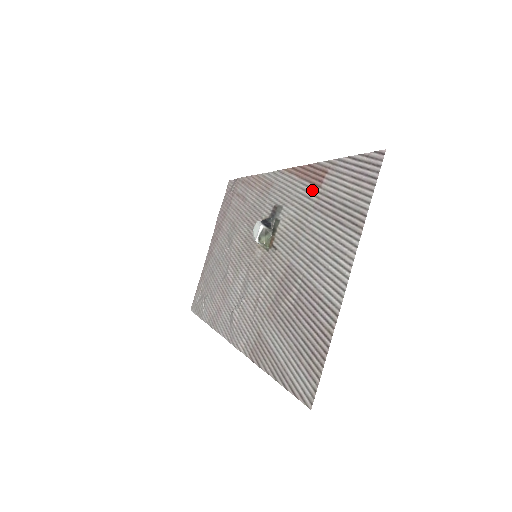
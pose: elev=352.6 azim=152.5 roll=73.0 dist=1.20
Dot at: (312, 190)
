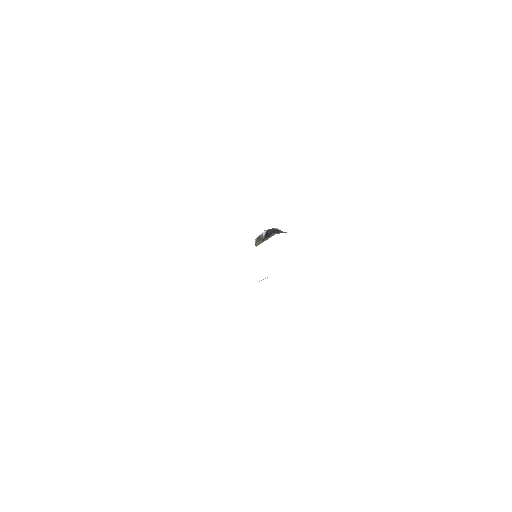
Dot at: occluded
